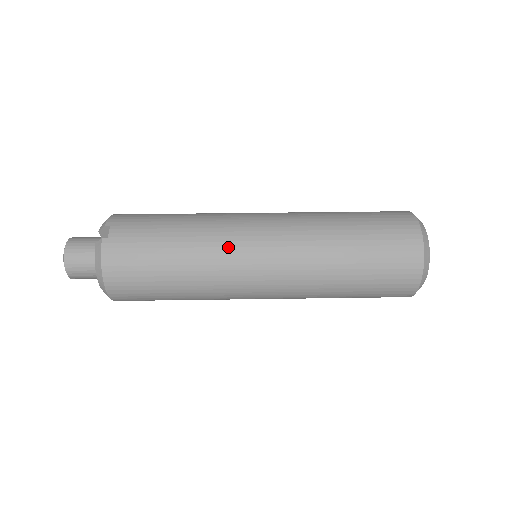
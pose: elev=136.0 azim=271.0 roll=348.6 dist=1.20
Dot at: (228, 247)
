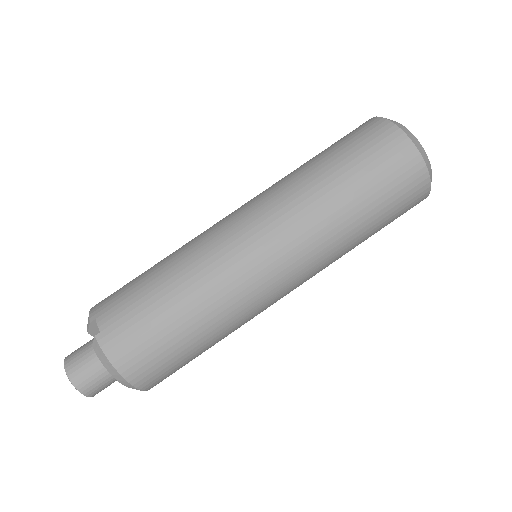
Dot at: (224, 263)
